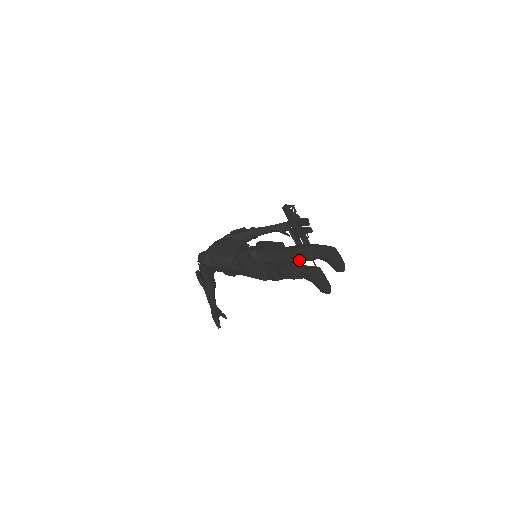
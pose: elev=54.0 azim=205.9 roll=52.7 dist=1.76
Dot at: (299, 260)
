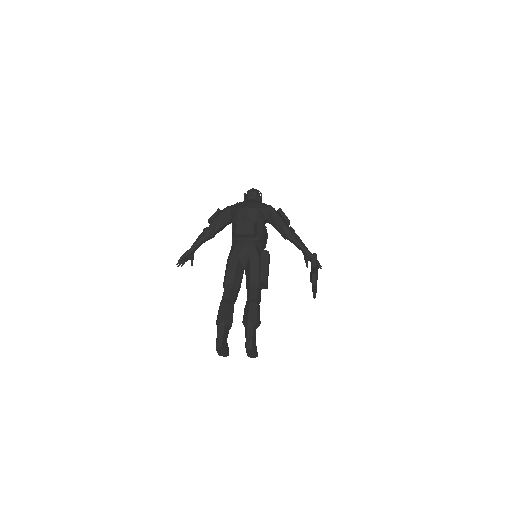
Dot at: occluded
